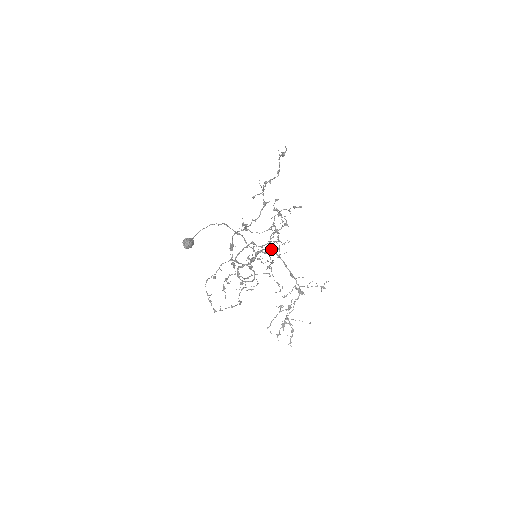
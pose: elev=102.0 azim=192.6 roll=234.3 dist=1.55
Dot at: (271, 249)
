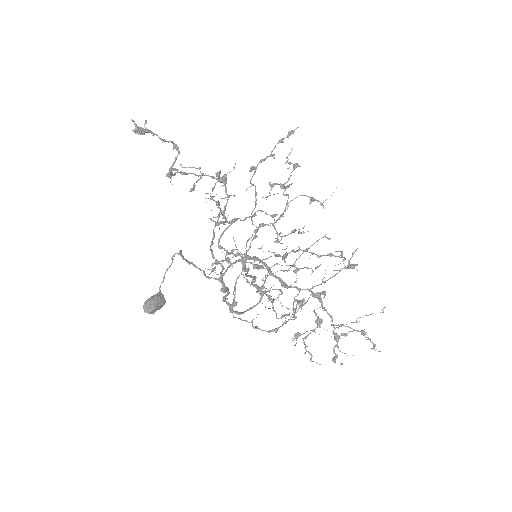
Dot at: (242, 256)
